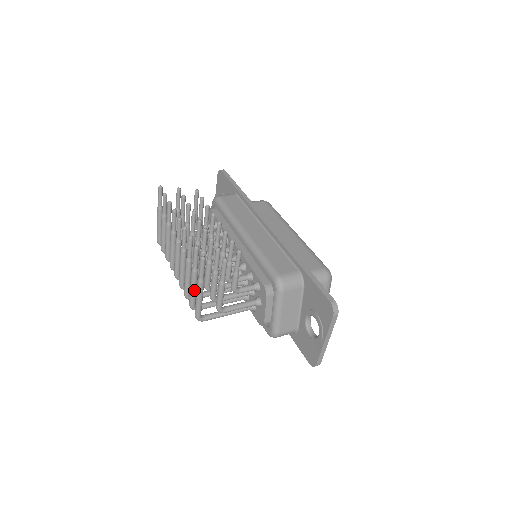
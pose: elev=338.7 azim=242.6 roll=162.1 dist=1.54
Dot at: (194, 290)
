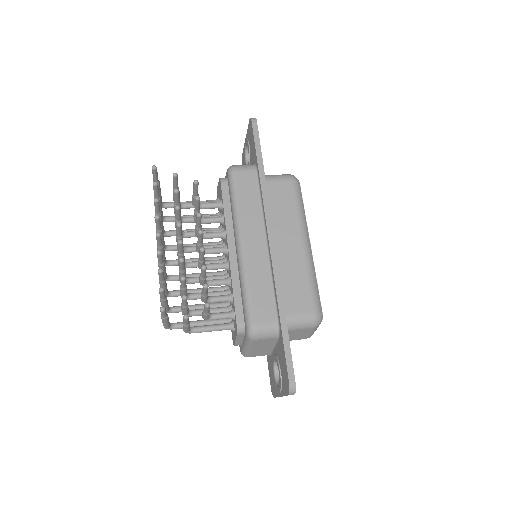
Dot at: occluded
